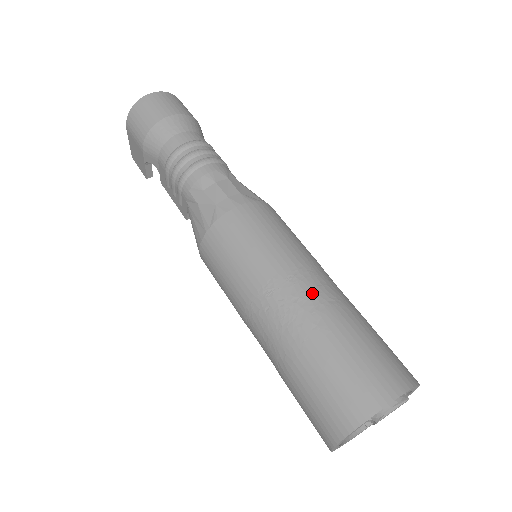
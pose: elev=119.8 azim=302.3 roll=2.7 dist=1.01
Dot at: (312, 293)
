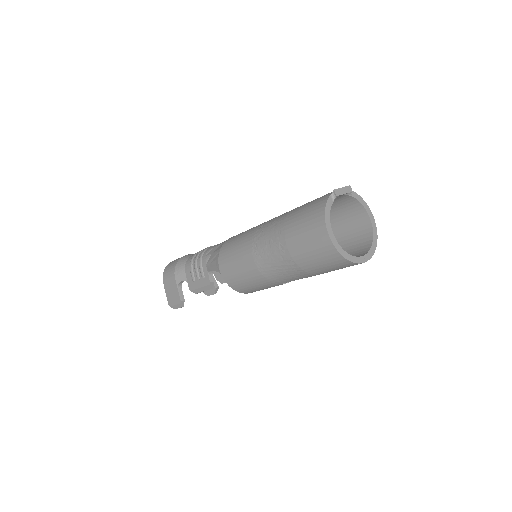
Dot at: occluded
